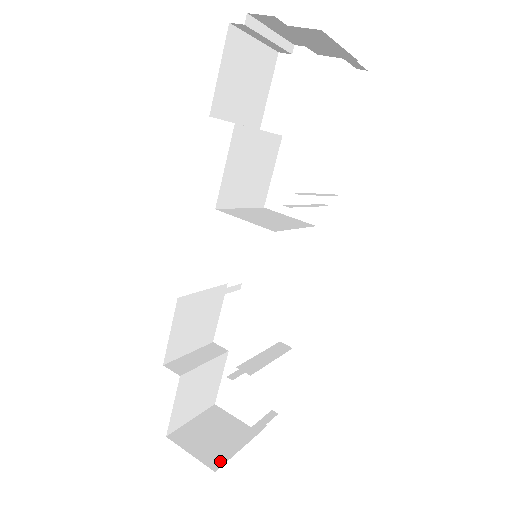
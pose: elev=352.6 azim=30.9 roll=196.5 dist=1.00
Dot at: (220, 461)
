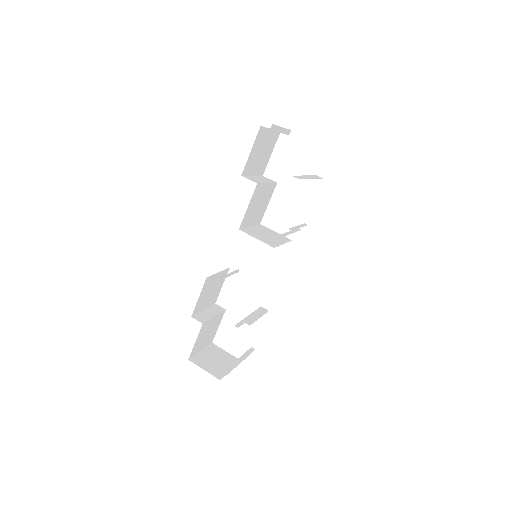
Dot at: (224, 374)
